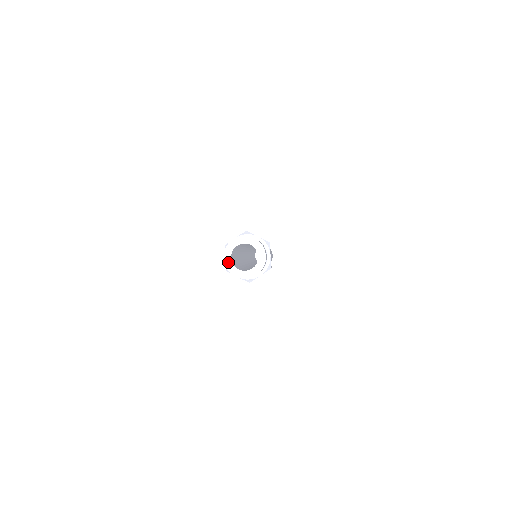
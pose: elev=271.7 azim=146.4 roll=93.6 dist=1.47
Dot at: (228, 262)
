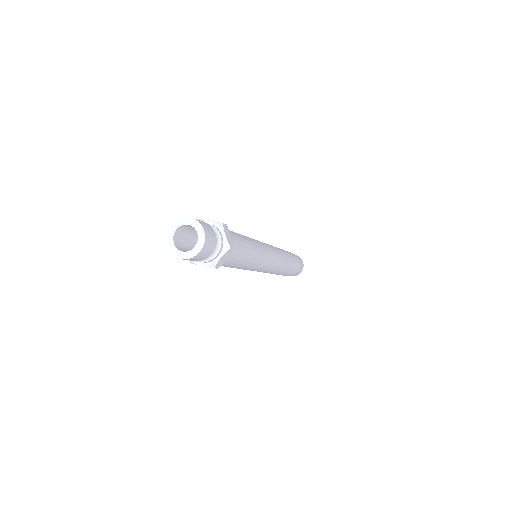
Dot at: (172, 248)
